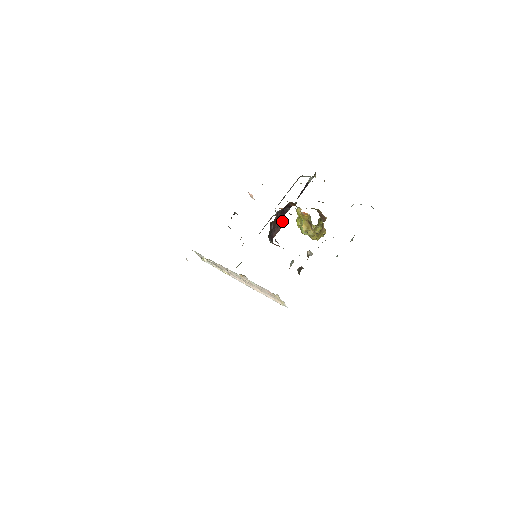
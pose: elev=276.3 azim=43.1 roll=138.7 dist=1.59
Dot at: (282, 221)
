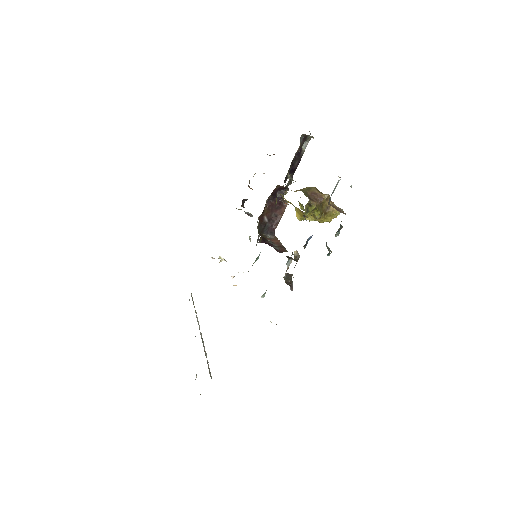
Dot at: (281, 207)
